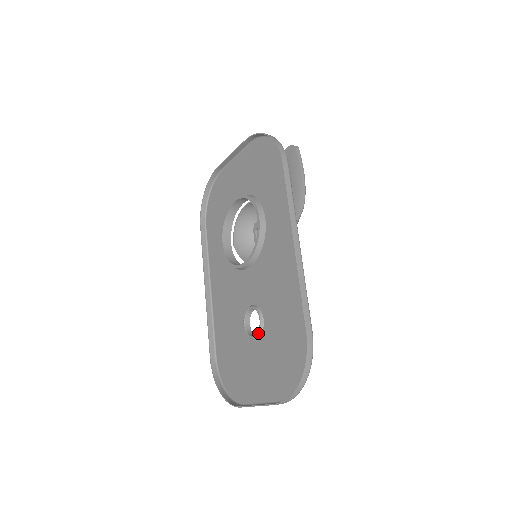
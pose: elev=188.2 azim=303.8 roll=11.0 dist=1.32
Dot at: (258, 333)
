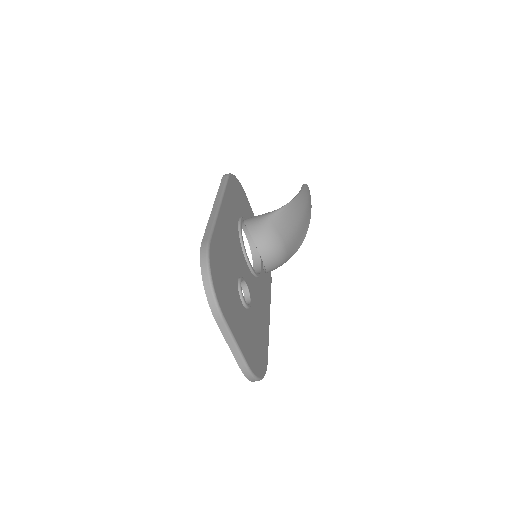
Dot at: occluded
